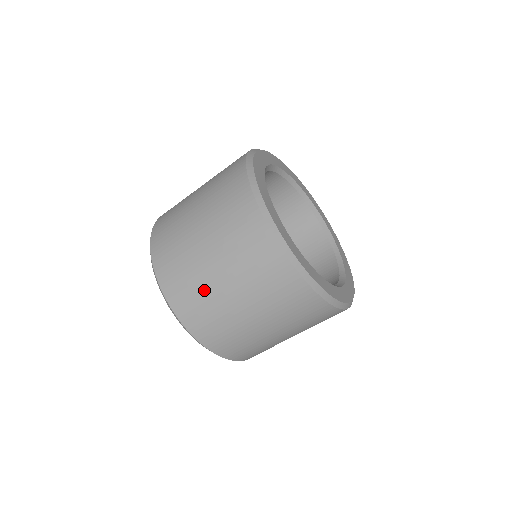
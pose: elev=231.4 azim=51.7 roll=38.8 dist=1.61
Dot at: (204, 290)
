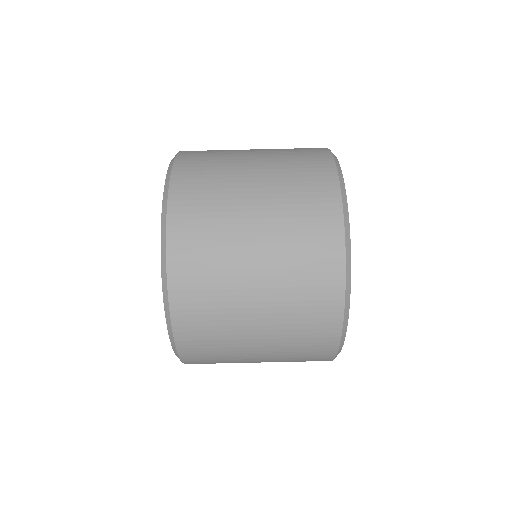
Dot at: (225, 179)
